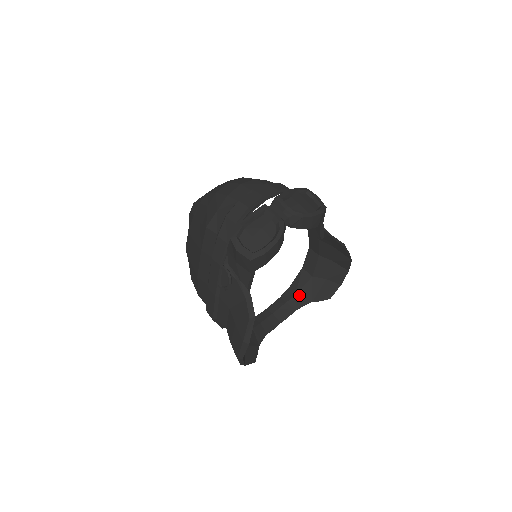
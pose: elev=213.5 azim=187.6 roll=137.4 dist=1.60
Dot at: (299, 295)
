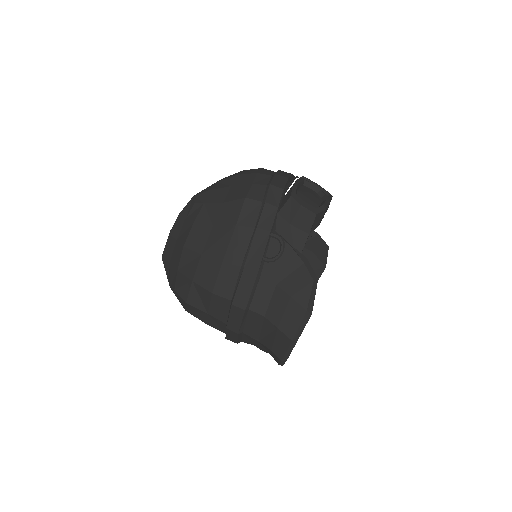
Dot at: occluded
